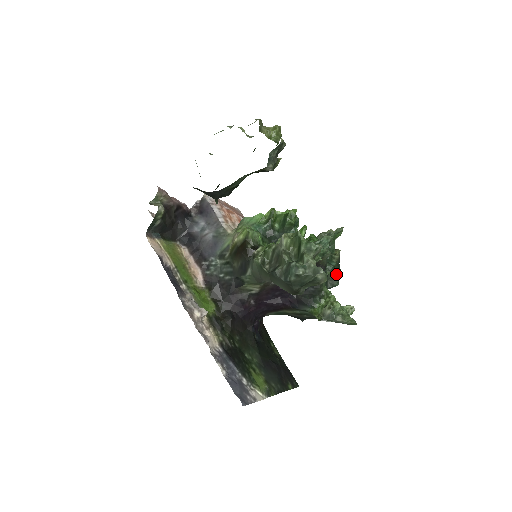
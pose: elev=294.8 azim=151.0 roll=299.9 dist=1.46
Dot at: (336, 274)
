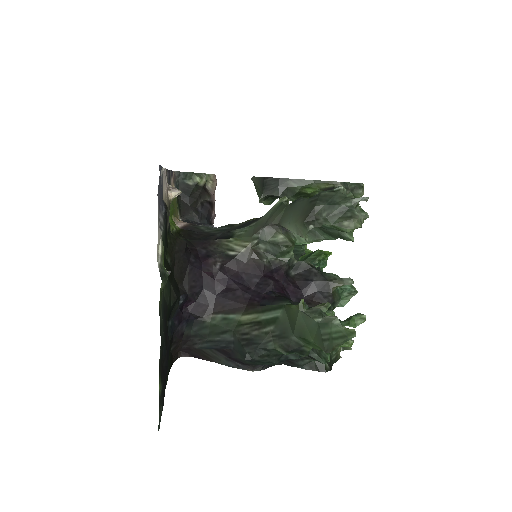
Dot at: (328, 354)
